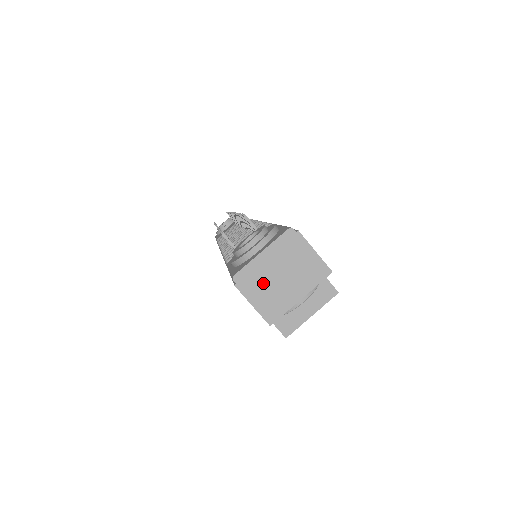
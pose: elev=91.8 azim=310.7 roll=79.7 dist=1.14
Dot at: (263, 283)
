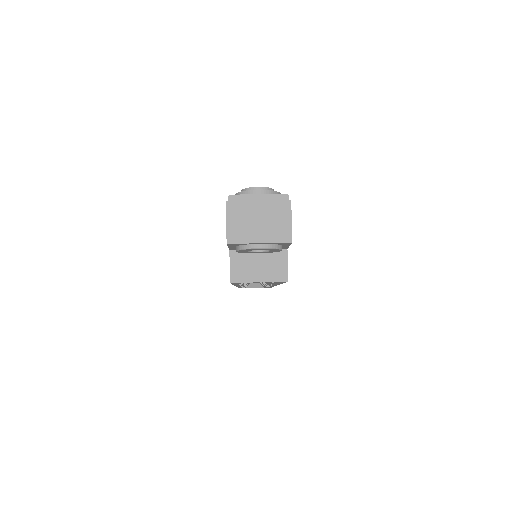
Dot at: (244, 214)
